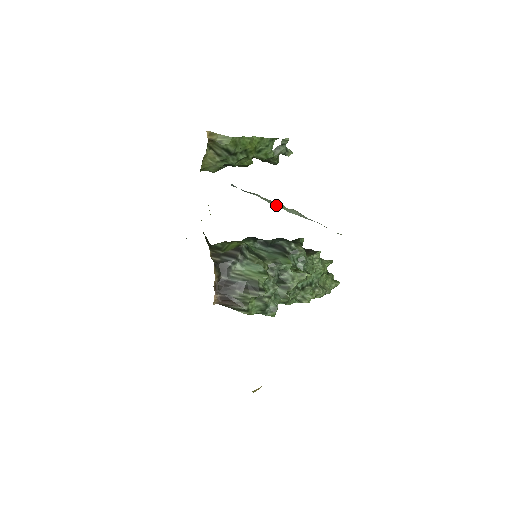
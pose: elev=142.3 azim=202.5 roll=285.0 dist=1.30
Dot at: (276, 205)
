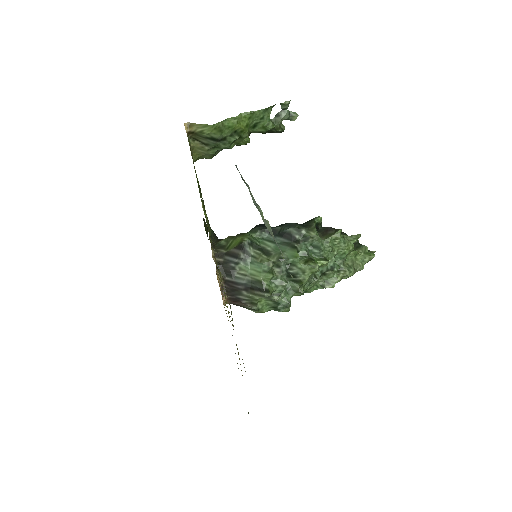
Dot at: occluded
